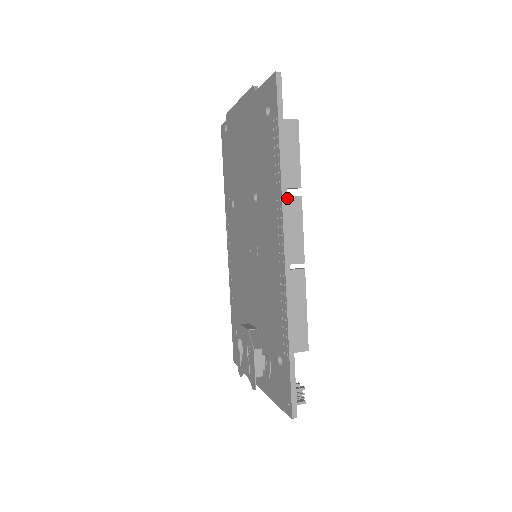
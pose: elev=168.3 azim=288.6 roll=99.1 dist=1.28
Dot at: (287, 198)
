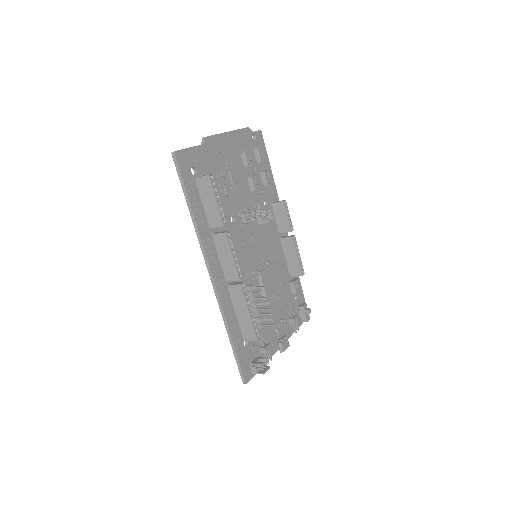
Dot at: (216, 235)
